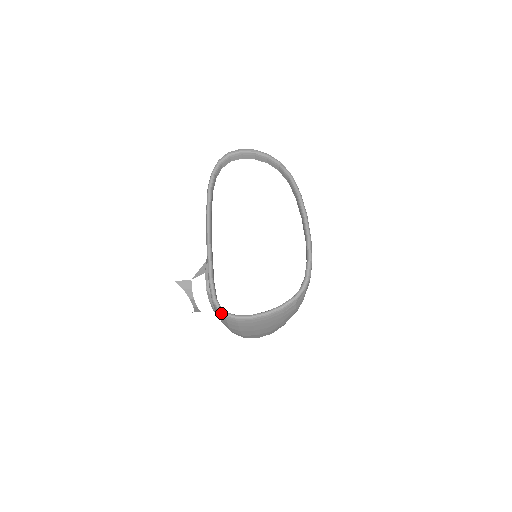
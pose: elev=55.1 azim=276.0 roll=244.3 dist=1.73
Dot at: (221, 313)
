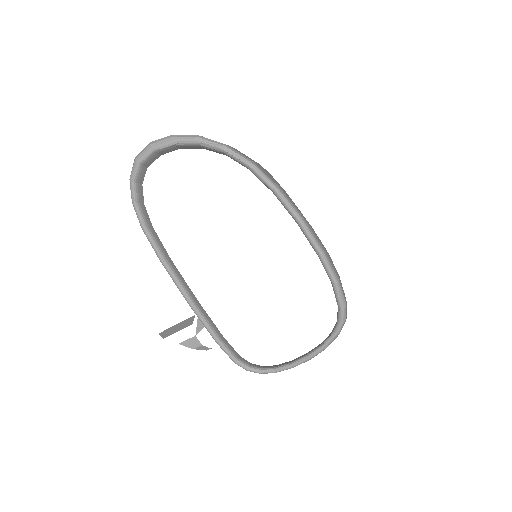
Dot at: occluded
